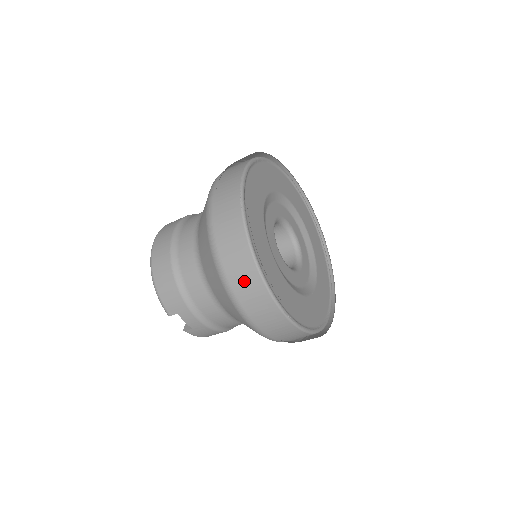
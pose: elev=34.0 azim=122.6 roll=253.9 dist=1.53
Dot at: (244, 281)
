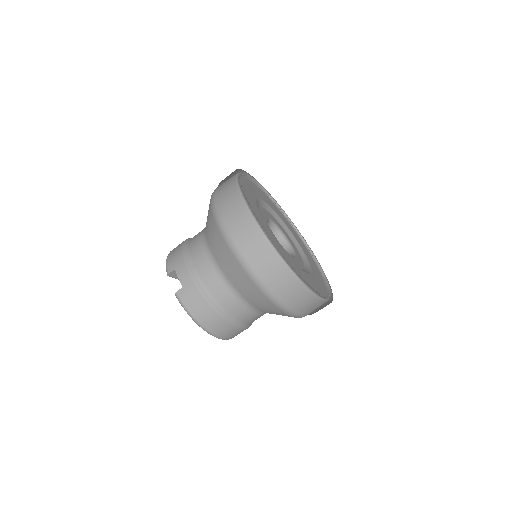
Dot at: (225, 194)
